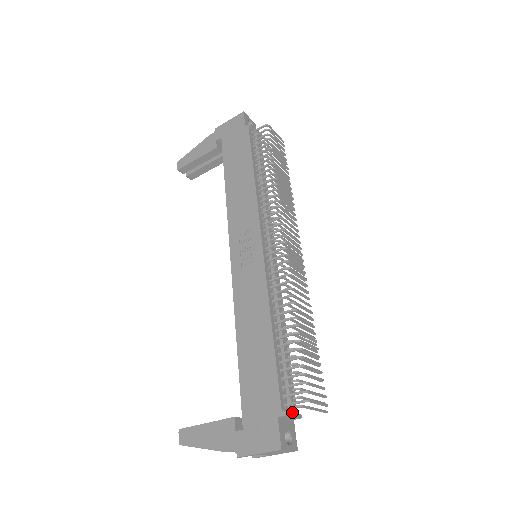
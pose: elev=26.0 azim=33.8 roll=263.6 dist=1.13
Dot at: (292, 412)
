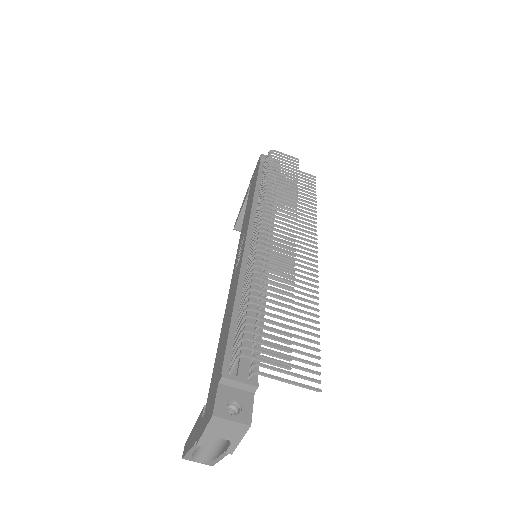
Dot at: (237, 377)
